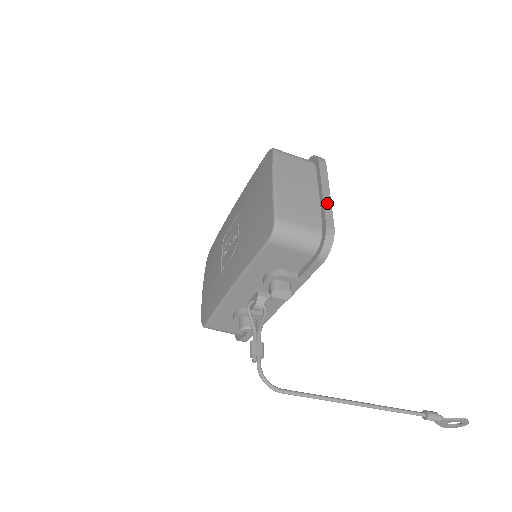
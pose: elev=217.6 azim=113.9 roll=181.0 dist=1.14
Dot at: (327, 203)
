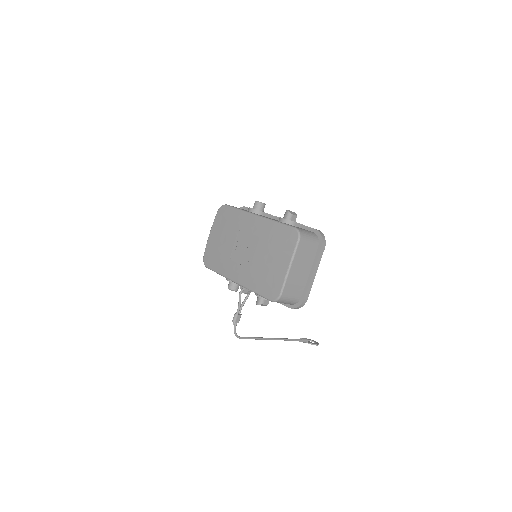
Dot at: (311, 282)
